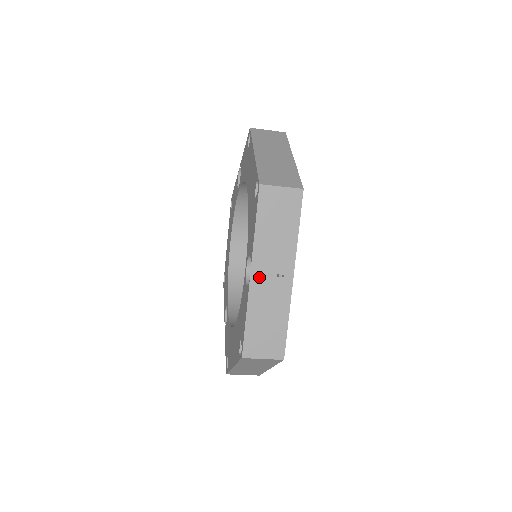
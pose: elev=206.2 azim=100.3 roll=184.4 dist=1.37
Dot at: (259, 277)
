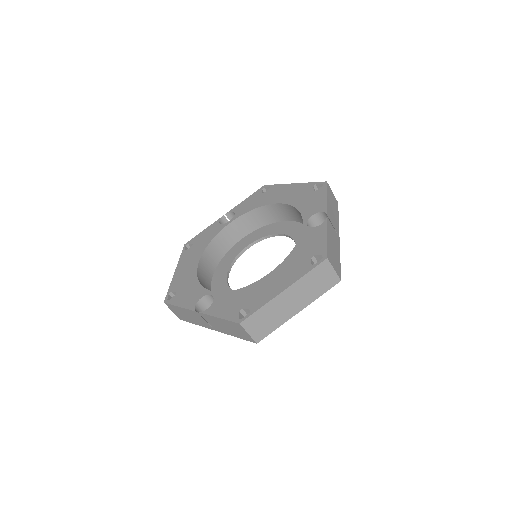
Dot at: (330, 222)
